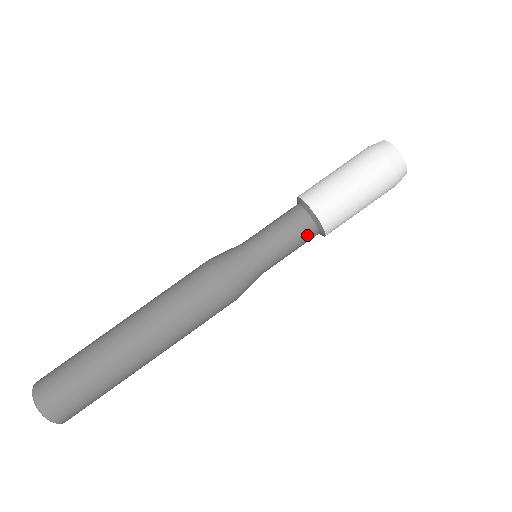
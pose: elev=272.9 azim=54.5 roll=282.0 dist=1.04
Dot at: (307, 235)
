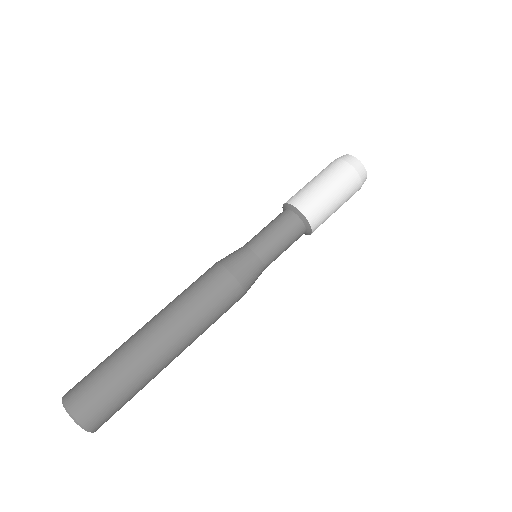
Dot at: (294, 228)
